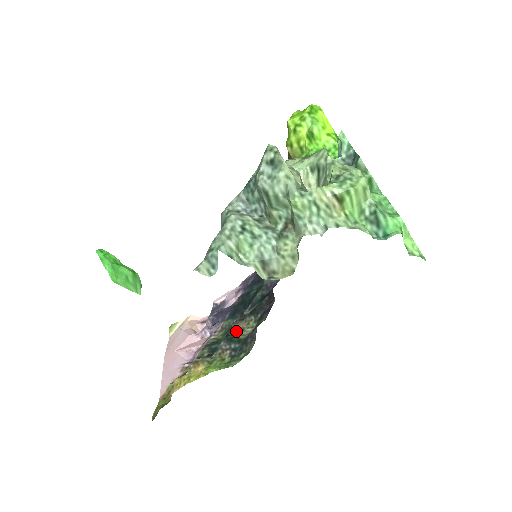
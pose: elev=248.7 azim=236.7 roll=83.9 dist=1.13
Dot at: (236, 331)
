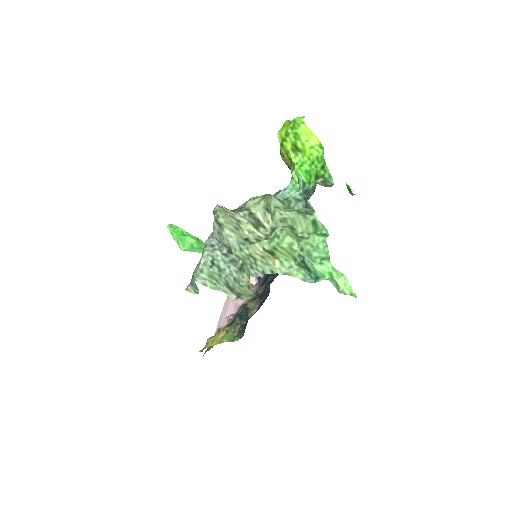
Dot at: (248, 309)
